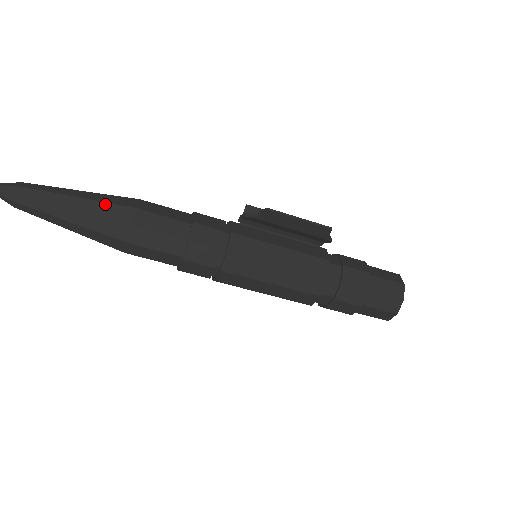
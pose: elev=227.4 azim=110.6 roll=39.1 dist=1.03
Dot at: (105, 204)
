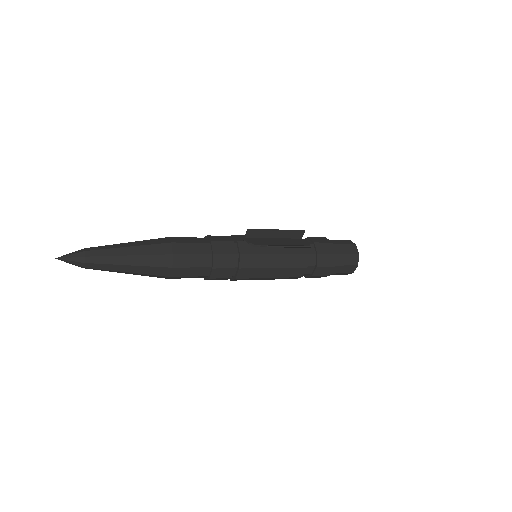
Dot at: (150, 256)
